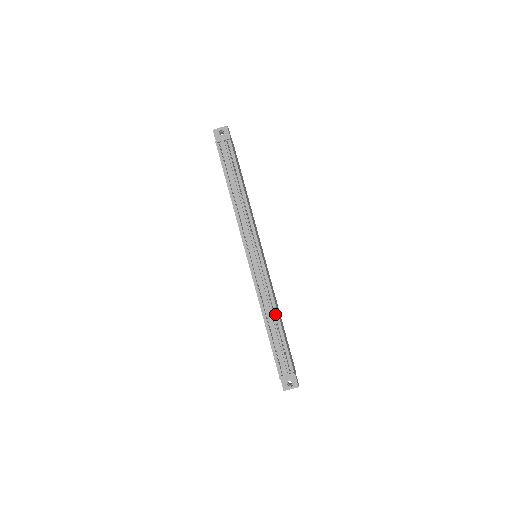
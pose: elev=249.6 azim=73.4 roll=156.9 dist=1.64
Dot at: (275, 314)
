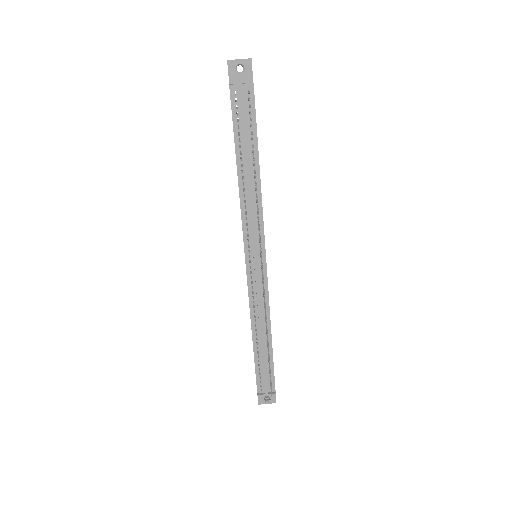
Dot at: occluded
